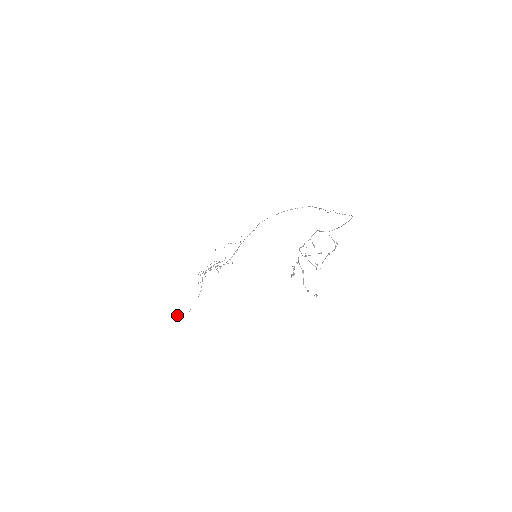
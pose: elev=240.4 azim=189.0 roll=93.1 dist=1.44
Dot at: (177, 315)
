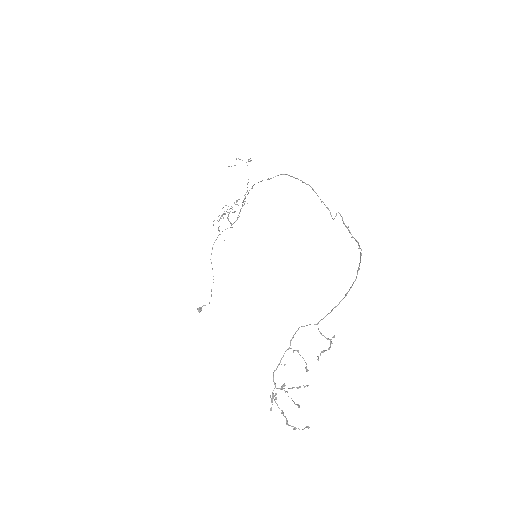
Dot at: (198, 311)
